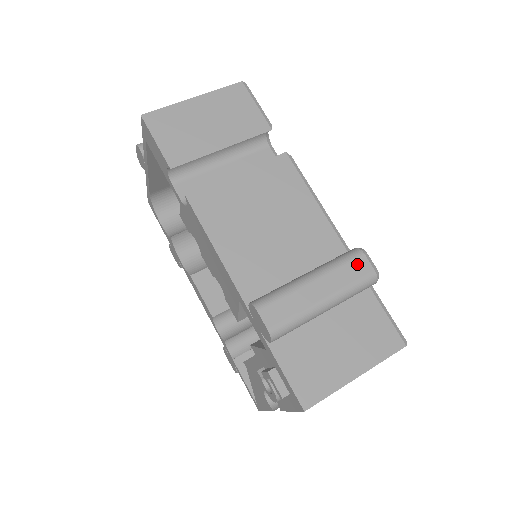
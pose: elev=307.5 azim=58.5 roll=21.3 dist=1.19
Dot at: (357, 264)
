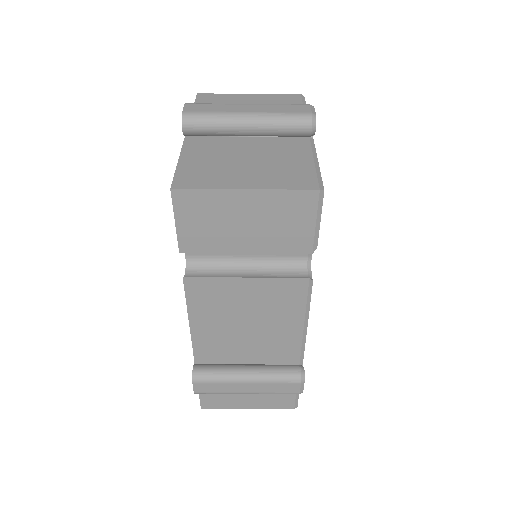
Dot at: (289, 386)
